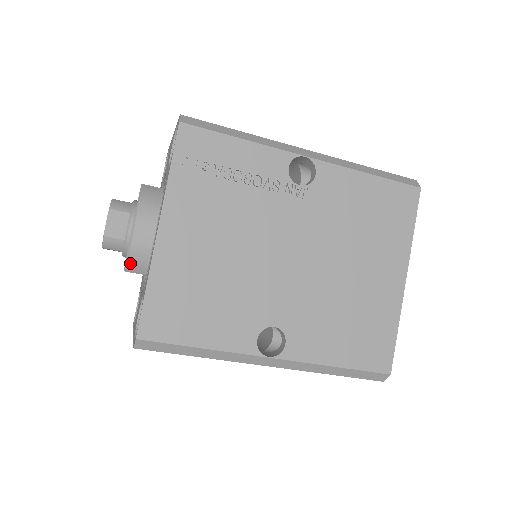
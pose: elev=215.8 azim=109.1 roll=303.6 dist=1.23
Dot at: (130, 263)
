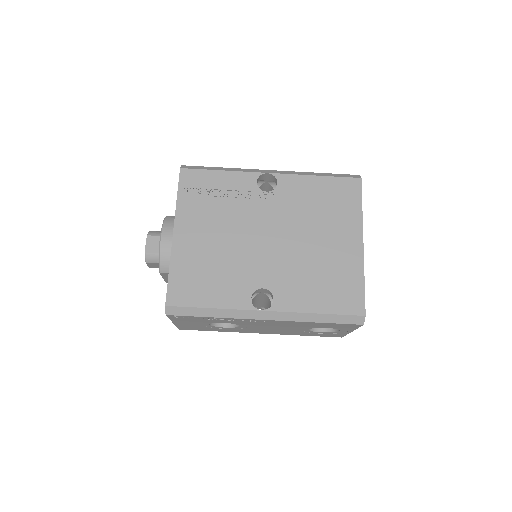
Dot at: (162, 265)
